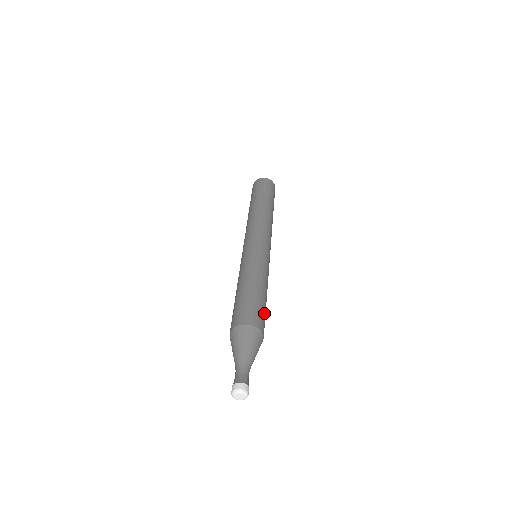
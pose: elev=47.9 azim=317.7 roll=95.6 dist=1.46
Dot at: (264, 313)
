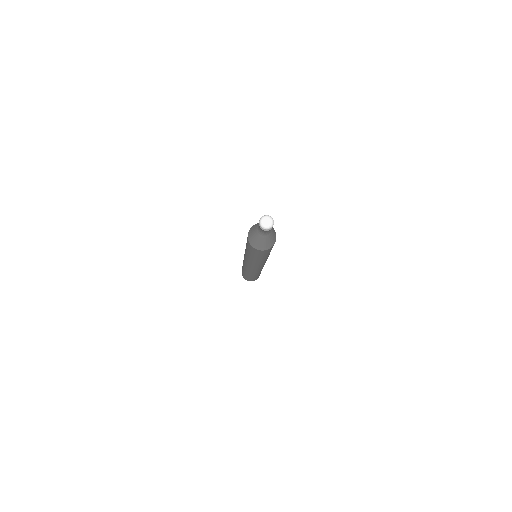
Dot at: occluded
